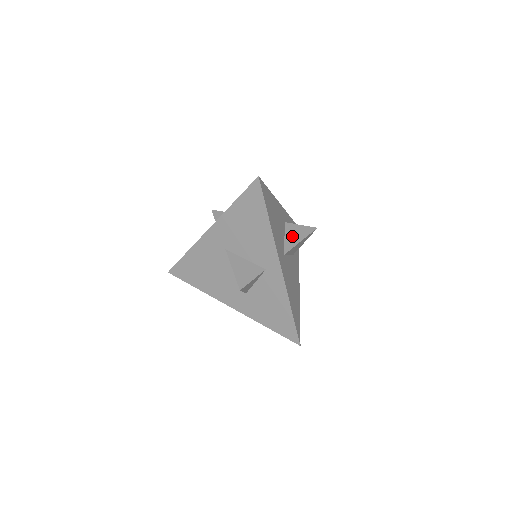
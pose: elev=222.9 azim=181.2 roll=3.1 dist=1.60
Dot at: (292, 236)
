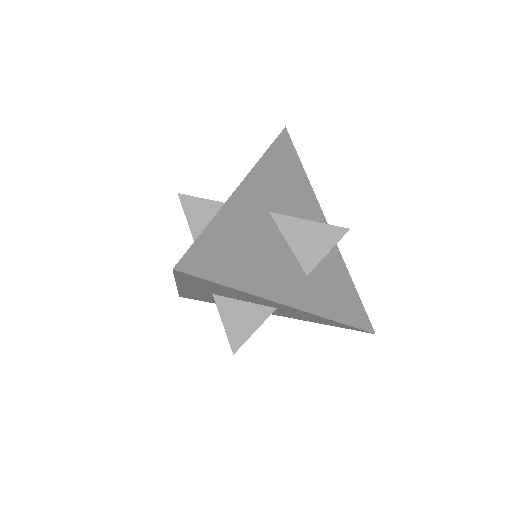
Dot at: occluded
